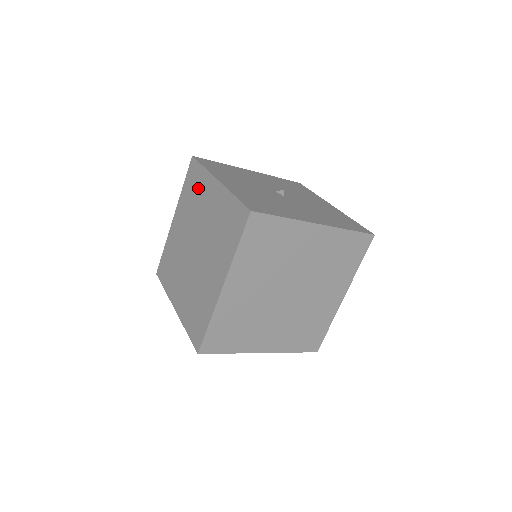
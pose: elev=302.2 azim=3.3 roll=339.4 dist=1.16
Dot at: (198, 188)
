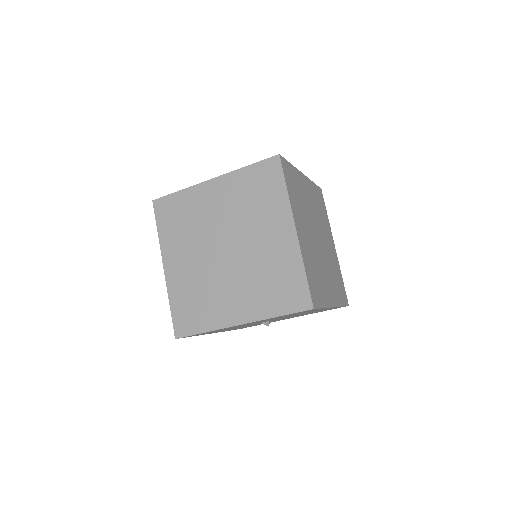
Dot at: occluded
